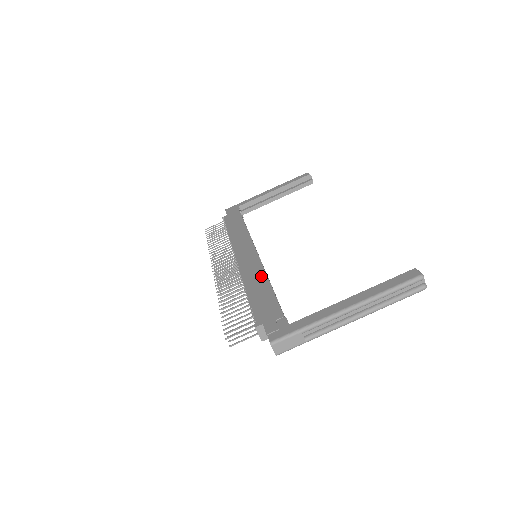
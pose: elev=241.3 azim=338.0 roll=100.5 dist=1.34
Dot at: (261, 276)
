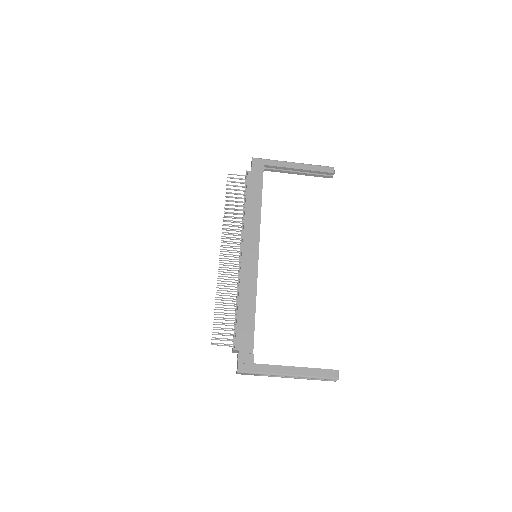
Dot at: (252, 295)
